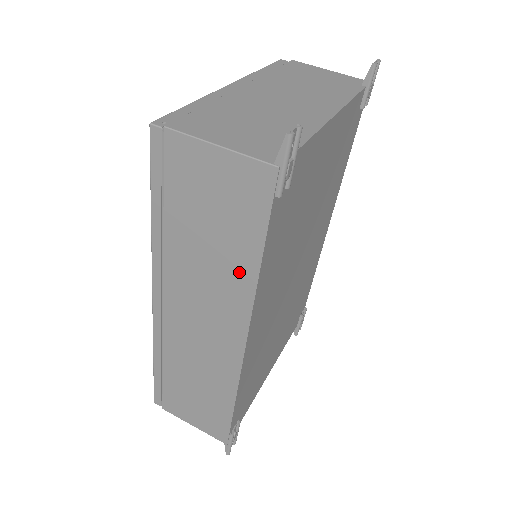
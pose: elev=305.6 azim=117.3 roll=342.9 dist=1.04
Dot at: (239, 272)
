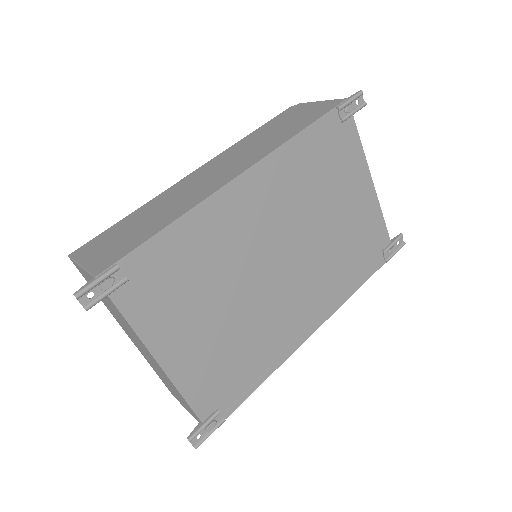
Dot at: (282, 138)
